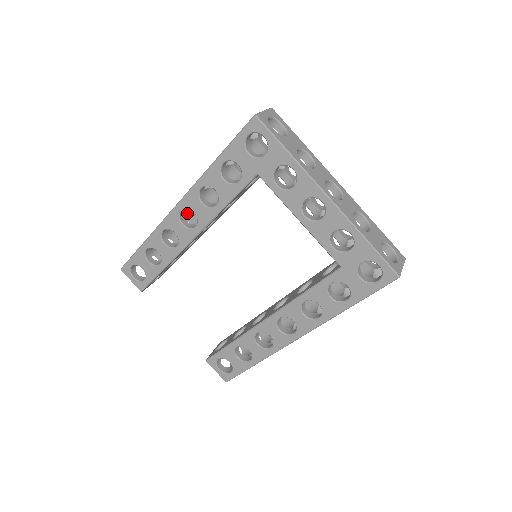
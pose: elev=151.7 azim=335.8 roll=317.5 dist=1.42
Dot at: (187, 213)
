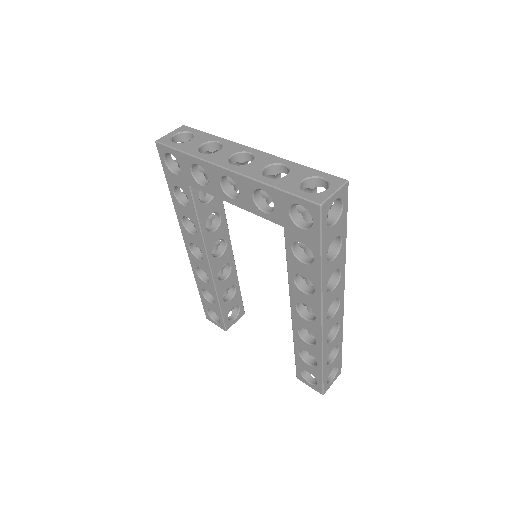
Dot at: occluded
